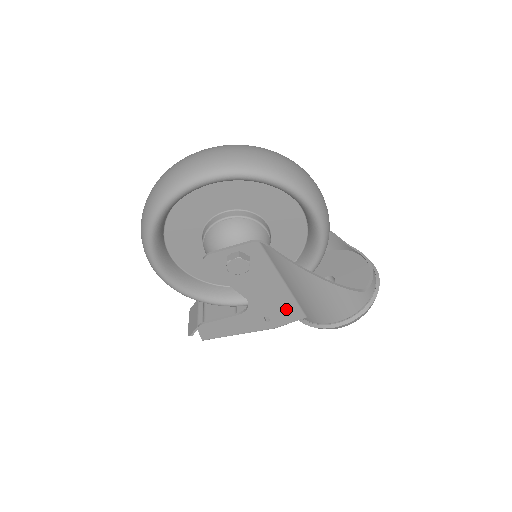
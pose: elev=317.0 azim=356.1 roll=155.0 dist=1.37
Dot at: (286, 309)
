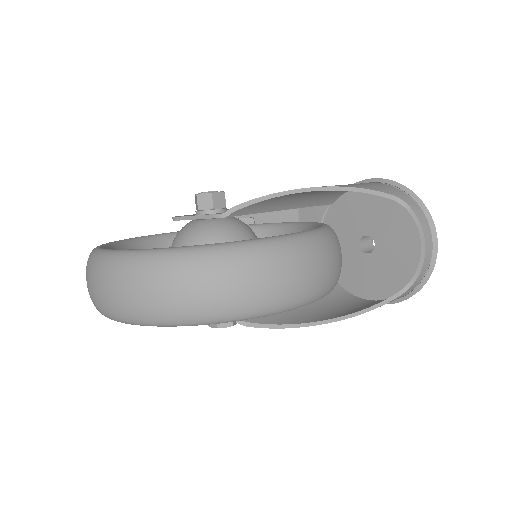
Dot at: occluded
